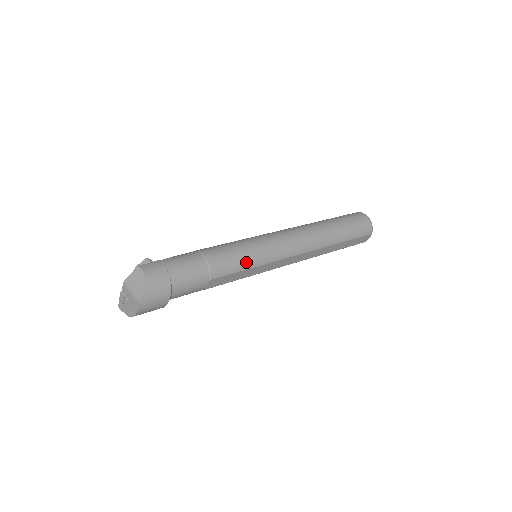
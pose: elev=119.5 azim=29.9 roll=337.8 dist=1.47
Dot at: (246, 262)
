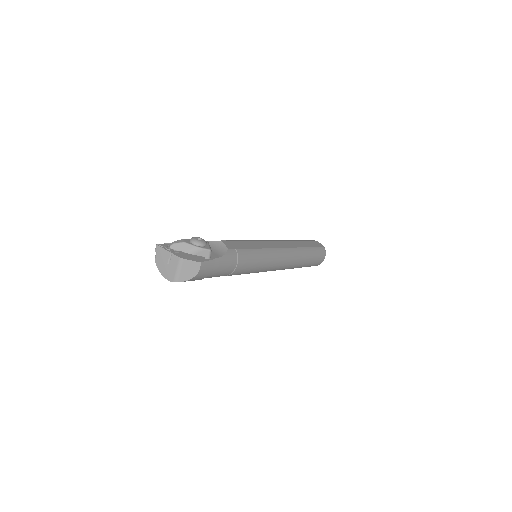
Dot at: occluded
